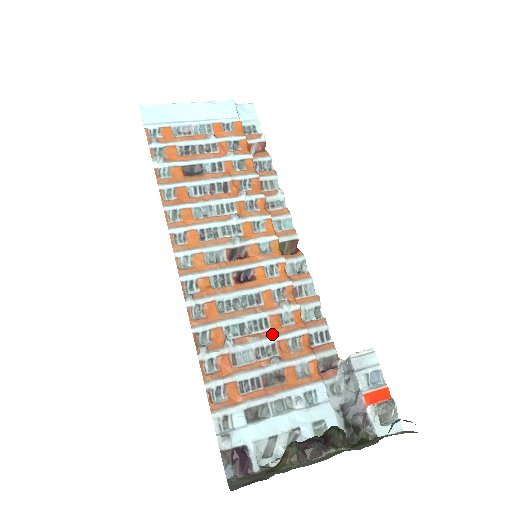
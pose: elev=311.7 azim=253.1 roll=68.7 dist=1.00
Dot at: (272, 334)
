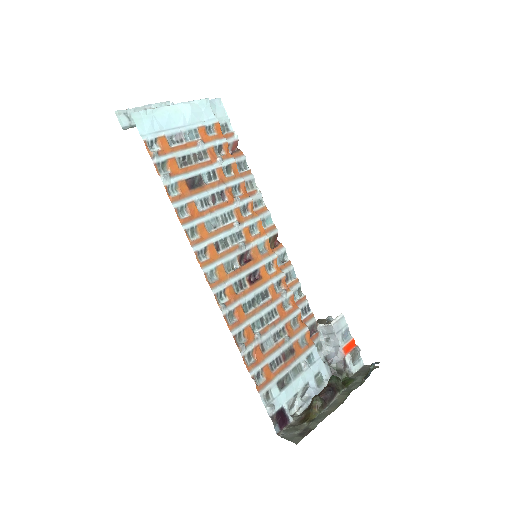
Dot at: (281, 320)
